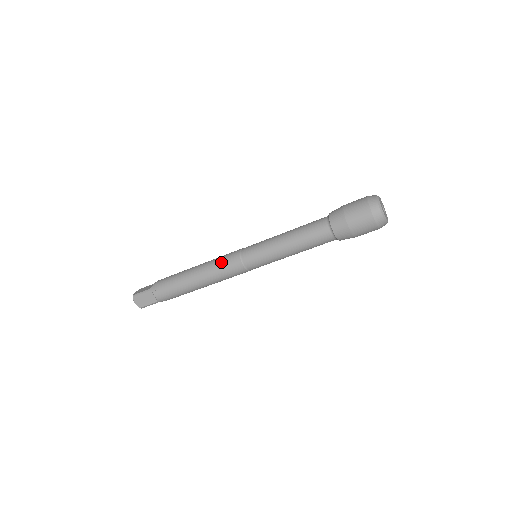
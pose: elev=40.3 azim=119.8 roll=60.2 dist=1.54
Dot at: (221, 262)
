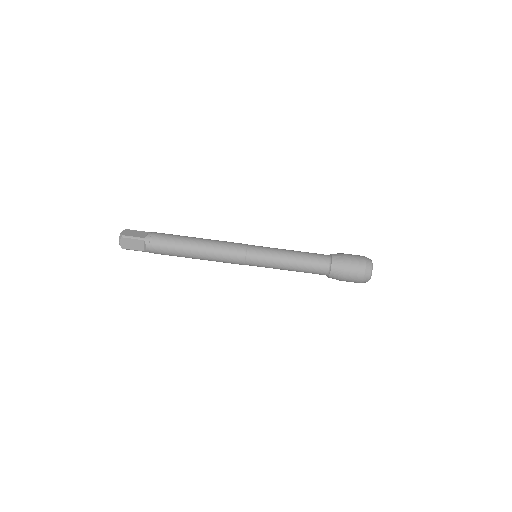
Dot at: (226, 249)
